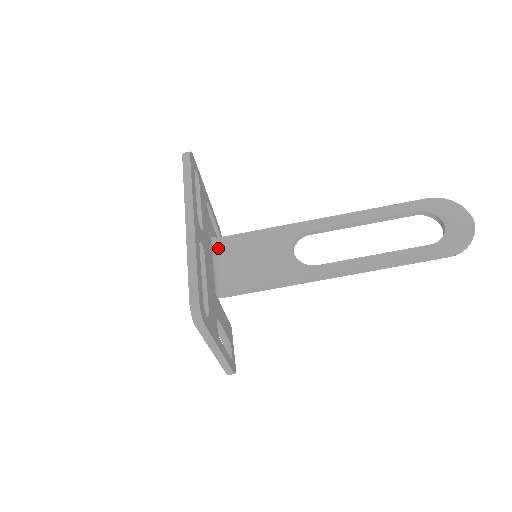
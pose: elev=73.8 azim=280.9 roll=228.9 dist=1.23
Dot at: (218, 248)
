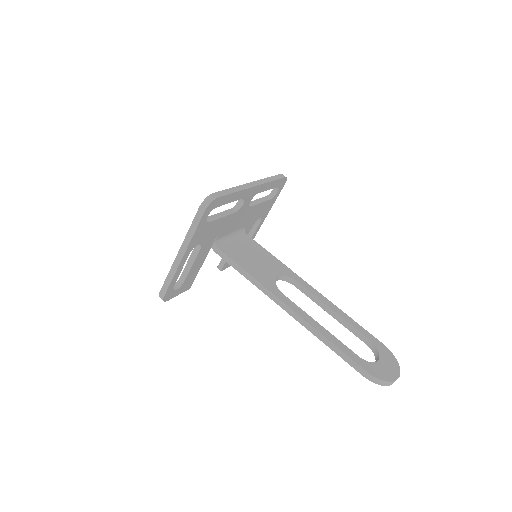
Dot at: (241, 236)
